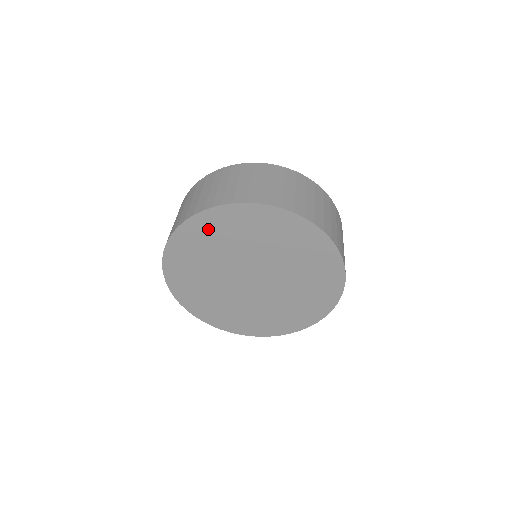
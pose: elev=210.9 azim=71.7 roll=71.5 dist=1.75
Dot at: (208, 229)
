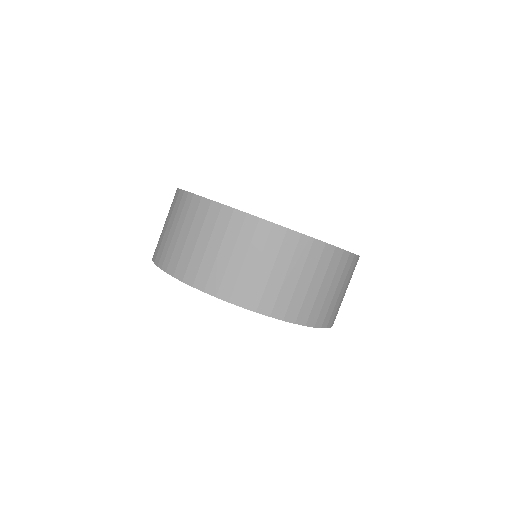
Dot at: occluded
